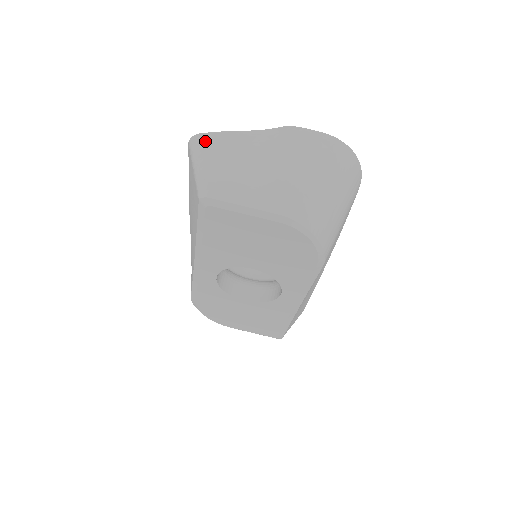
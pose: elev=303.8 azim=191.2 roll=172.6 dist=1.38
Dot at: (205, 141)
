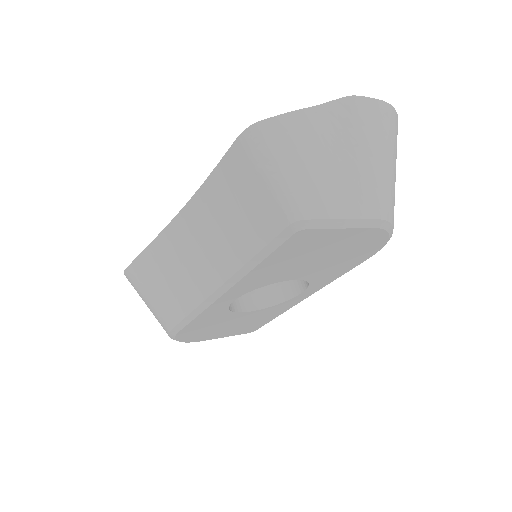
Dot at: (270, 133)
